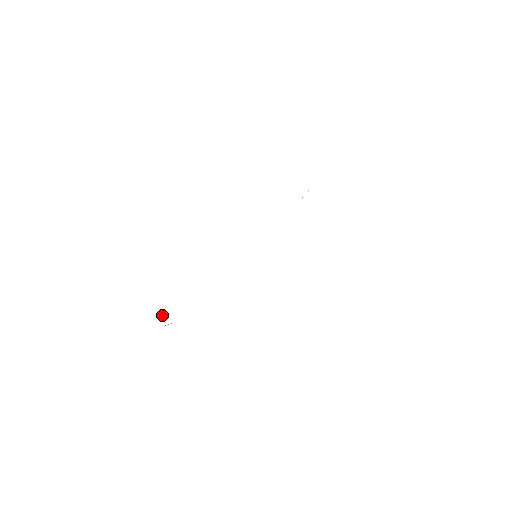
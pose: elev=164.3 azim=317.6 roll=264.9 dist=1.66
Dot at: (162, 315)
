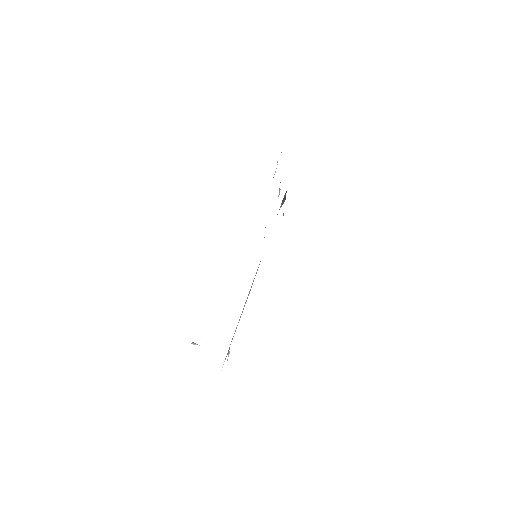
Dot at: occluded
